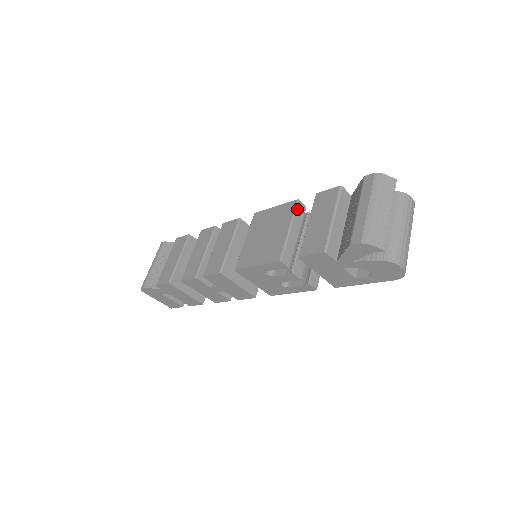
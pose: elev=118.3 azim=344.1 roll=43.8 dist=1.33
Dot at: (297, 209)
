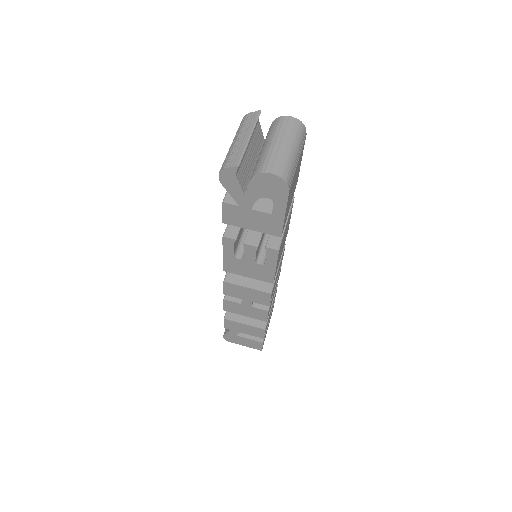
Dot at: occluded
